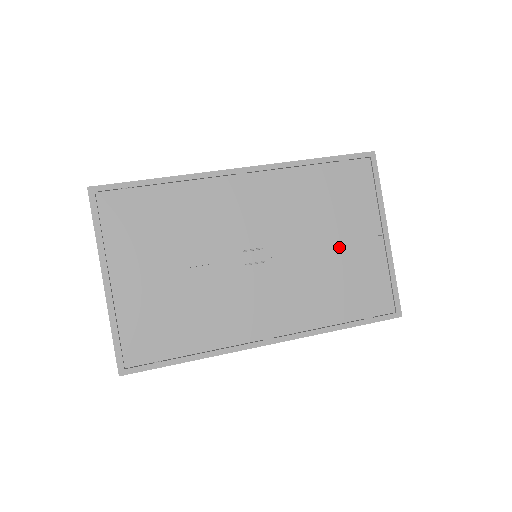
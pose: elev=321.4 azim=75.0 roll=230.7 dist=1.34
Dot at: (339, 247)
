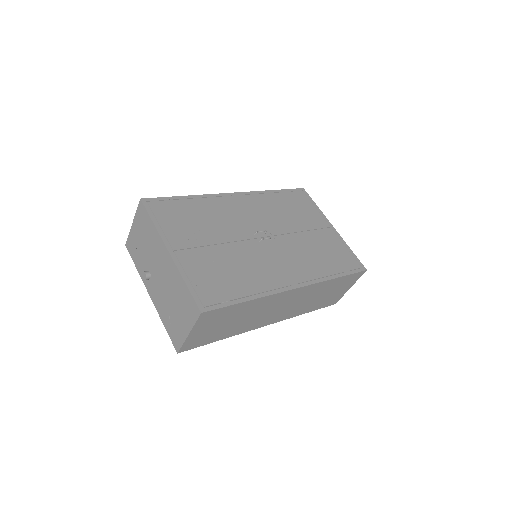
Dot at: (310, 233)
